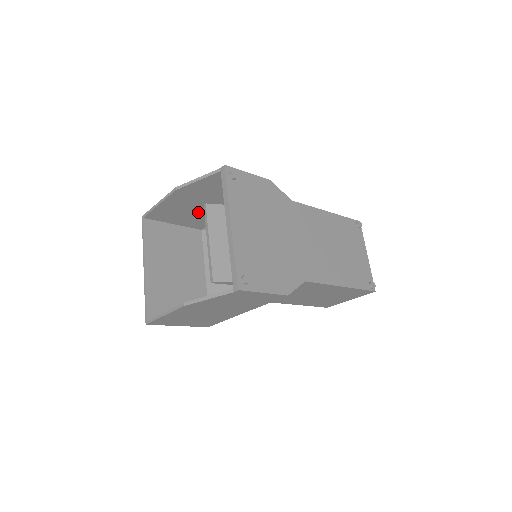
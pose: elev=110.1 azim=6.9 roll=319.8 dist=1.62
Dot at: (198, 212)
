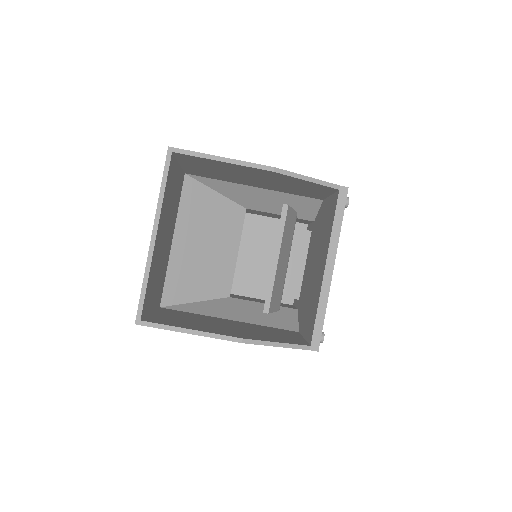
Dot at: (229, 175)
